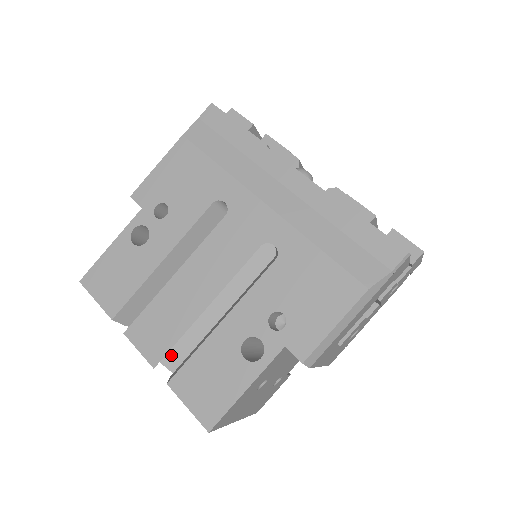
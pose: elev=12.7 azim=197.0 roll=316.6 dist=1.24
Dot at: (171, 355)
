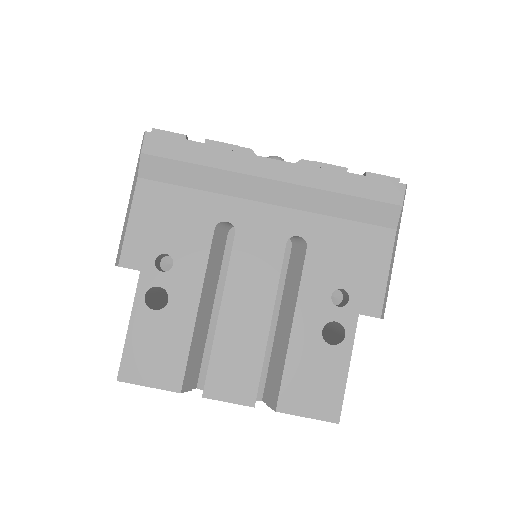
Dot at: occluded
